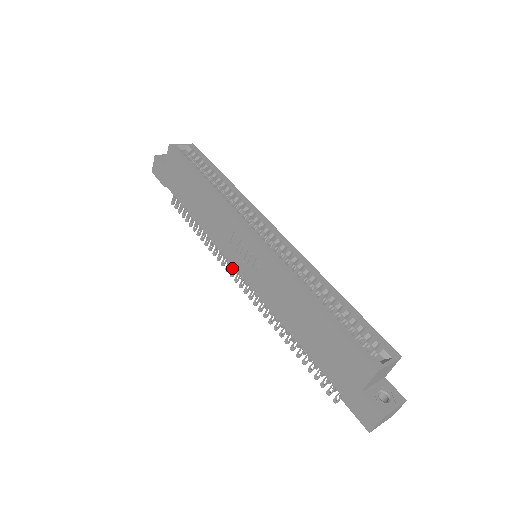
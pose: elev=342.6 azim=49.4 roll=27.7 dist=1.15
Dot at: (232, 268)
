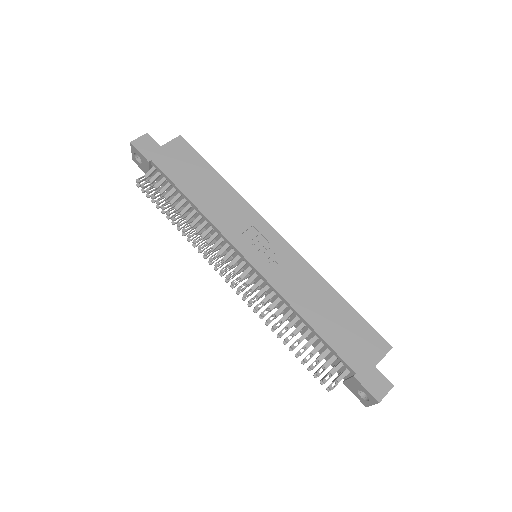
Dot at: (210, 262)
